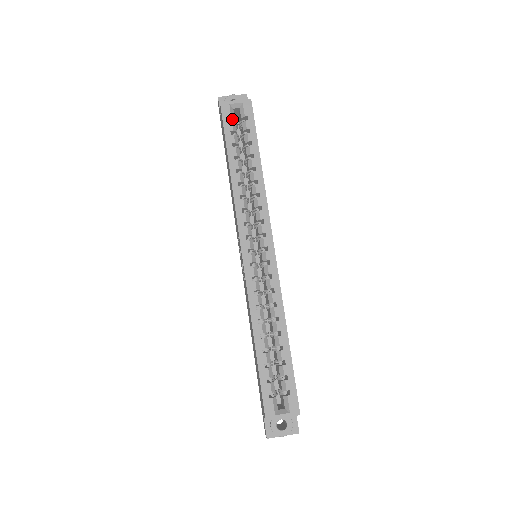
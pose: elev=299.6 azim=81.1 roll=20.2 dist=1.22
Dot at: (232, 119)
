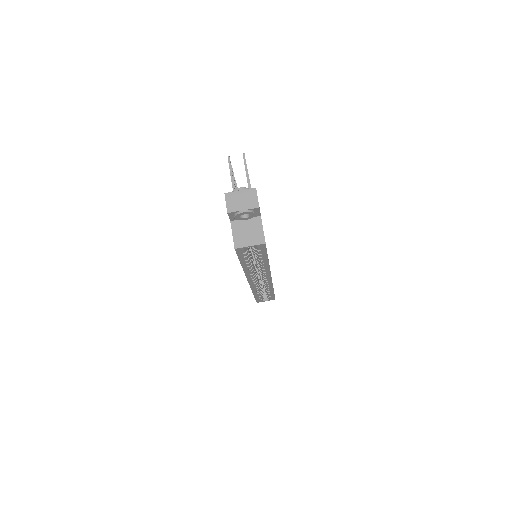
Dot at: (245, 249)
